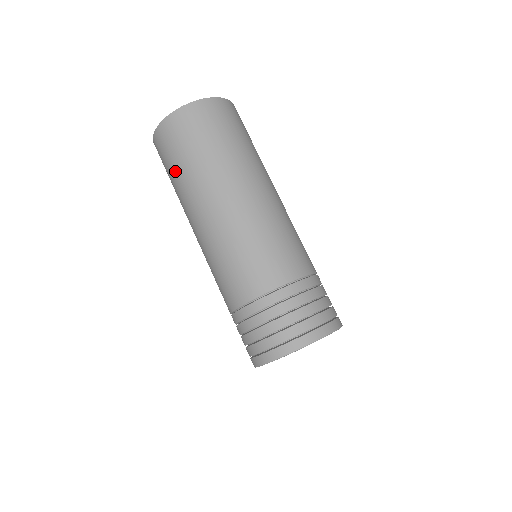
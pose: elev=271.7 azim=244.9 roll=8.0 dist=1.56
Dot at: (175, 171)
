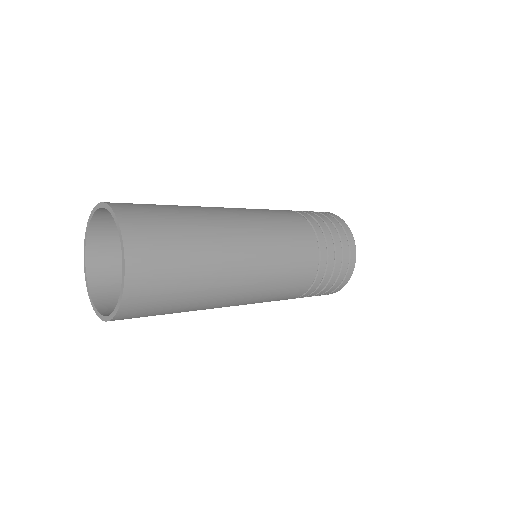
Dot at: occluded
